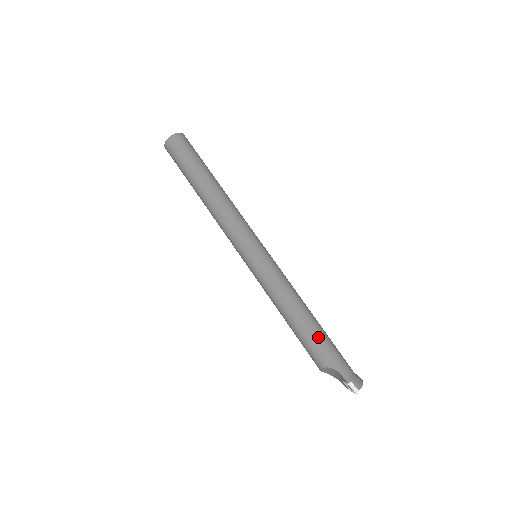
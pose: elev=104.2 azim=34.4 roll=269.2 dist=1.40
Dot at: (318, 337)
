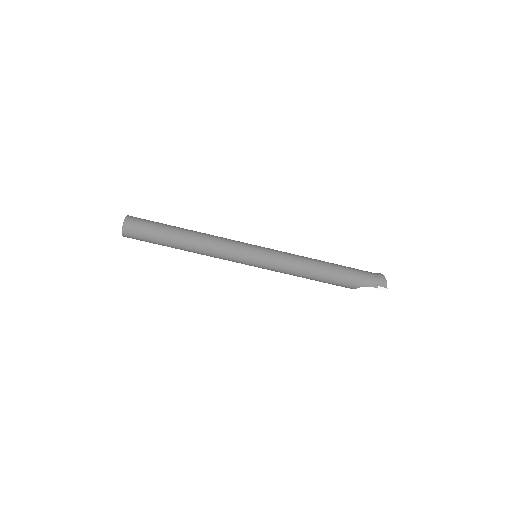
Dot at: (338, 277)
